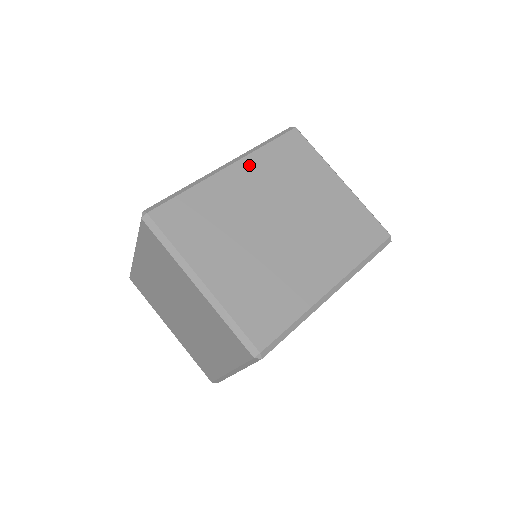
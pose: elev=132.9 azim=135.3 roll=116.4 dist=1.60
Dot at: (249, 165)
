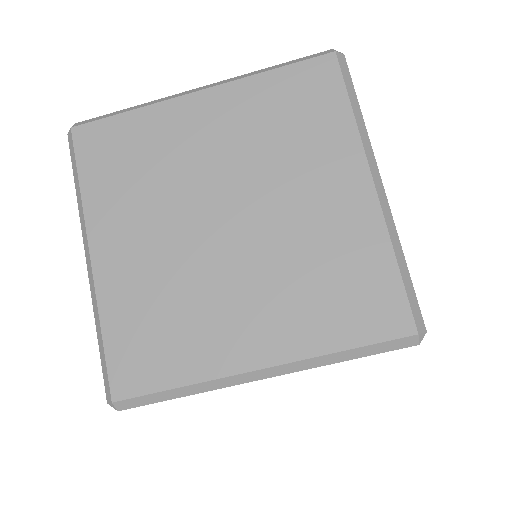
Dot at: occluded
